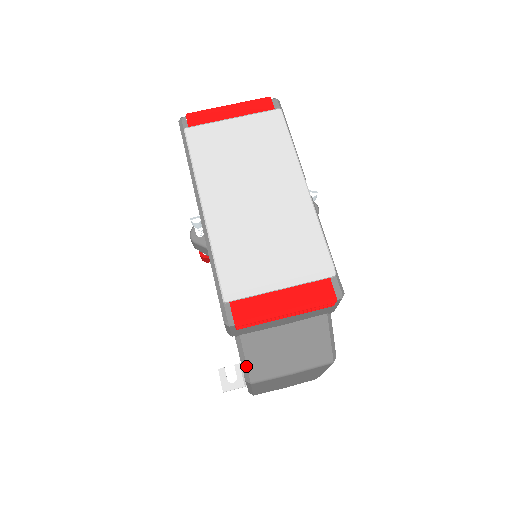
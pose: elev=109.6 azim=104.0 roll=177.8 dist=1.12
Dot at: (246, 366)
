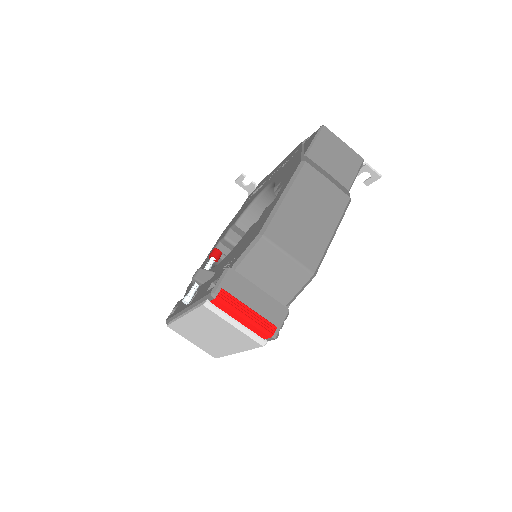
Dot at: occluded
